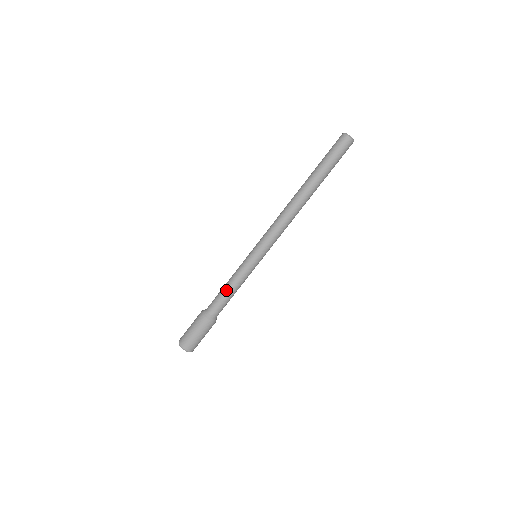
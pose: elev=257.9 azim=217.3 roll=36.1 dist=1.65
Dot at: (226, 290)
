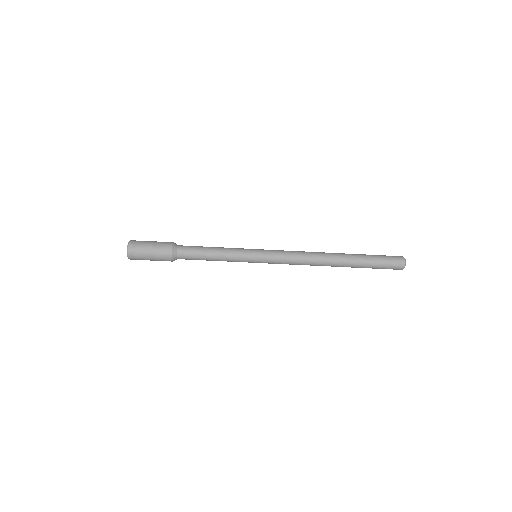
Dot at: (209, 249)
